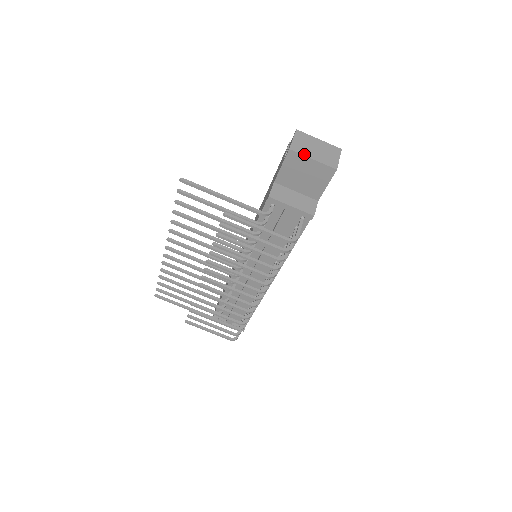
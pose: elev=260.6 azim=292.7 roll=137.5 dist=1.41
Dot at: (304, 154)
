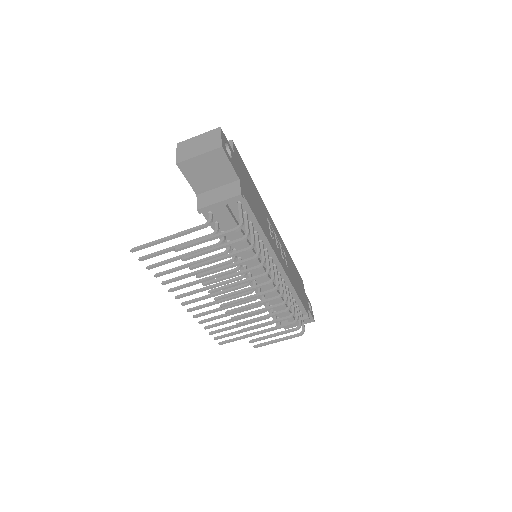
Dot at: (190, 158)
